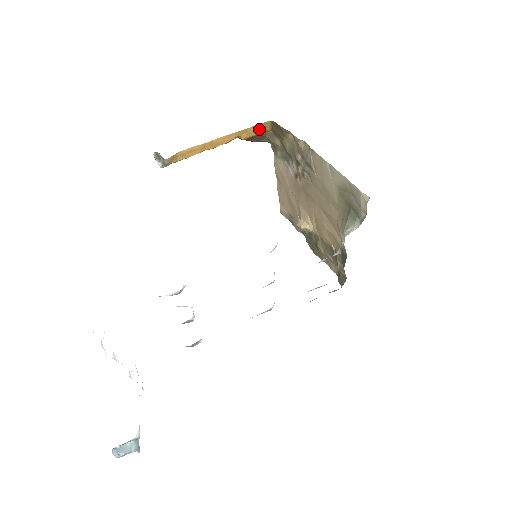
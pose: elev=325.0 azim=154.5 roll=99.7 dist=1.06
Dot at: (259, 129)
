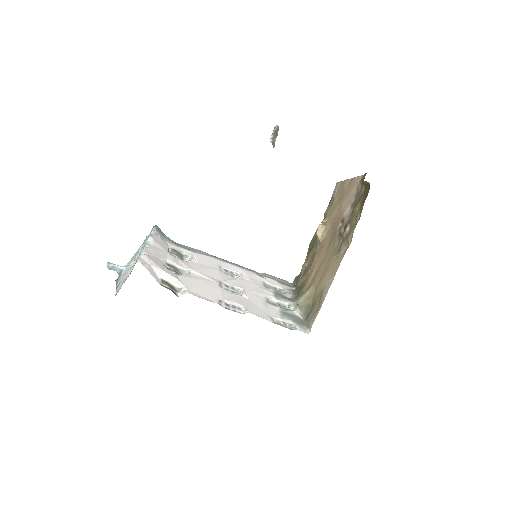
Dot at: occluded
